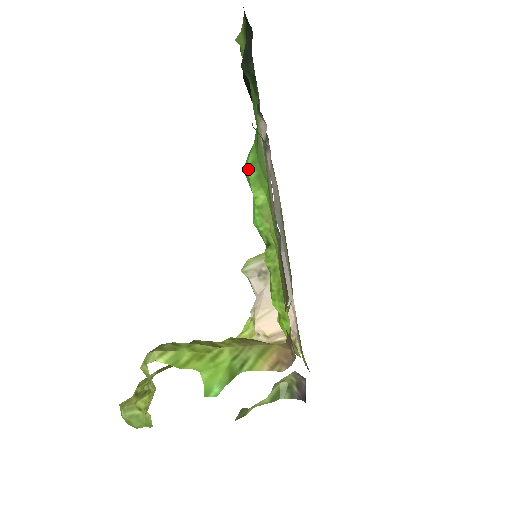
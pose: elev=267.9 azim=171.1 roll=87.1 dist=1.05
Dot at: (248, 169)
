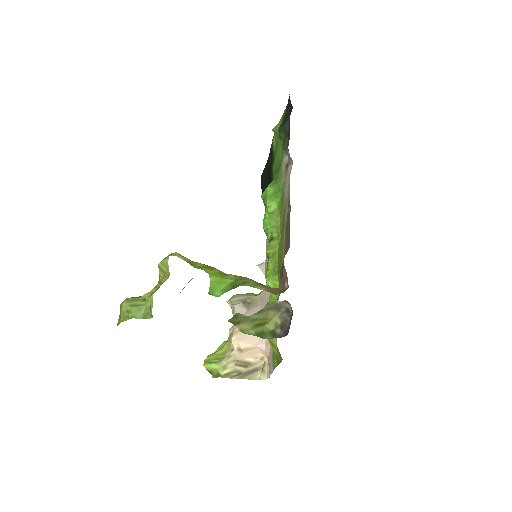
Dot at: (267, 190)
